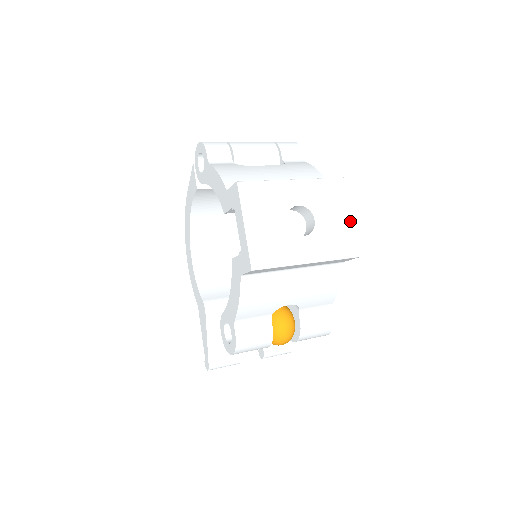
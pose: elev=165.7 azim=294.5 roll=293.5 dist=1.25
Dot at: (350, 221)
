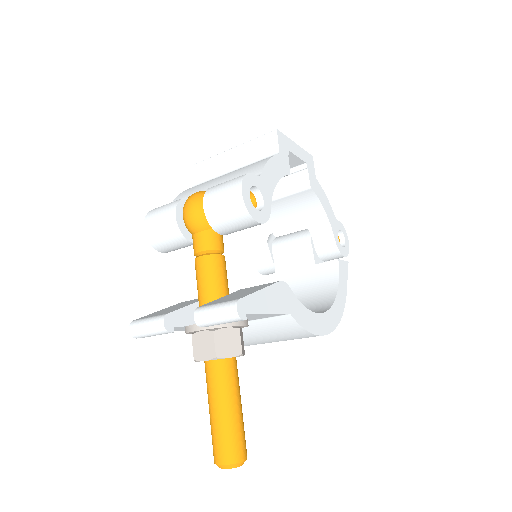
Dot at: (292, 143)
